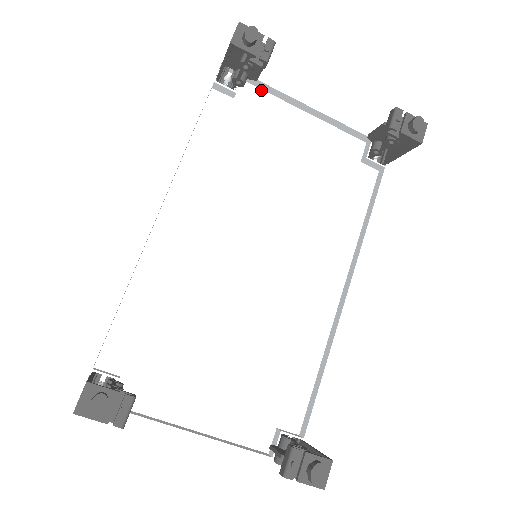
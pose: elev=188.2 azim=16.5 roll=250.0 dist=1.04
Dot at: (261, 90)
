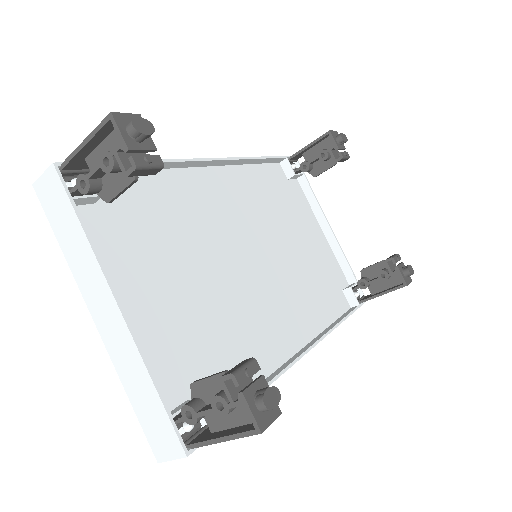
Dot at: (304, 194)
